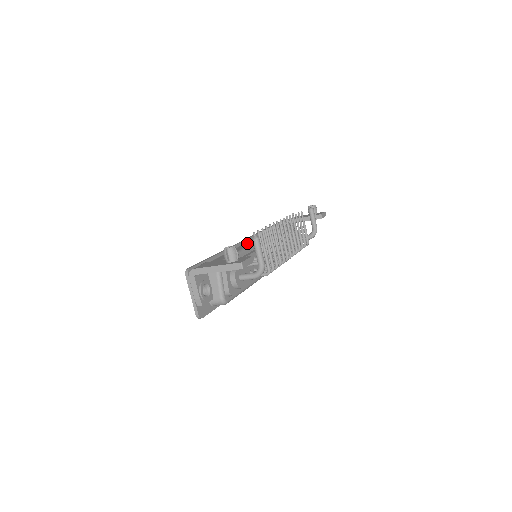
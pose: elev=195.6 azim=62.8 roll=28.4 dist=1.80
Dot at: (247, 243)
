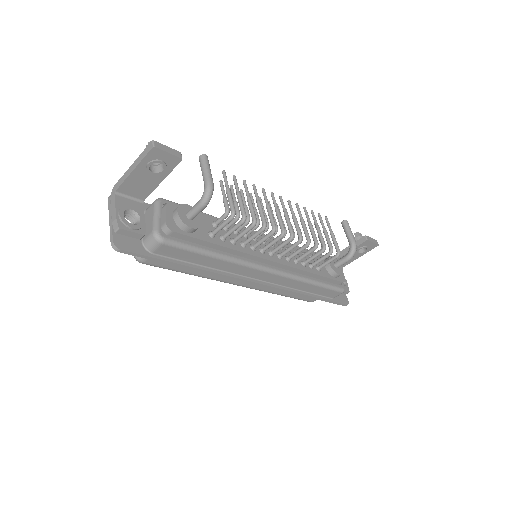
Dot at: occluded
